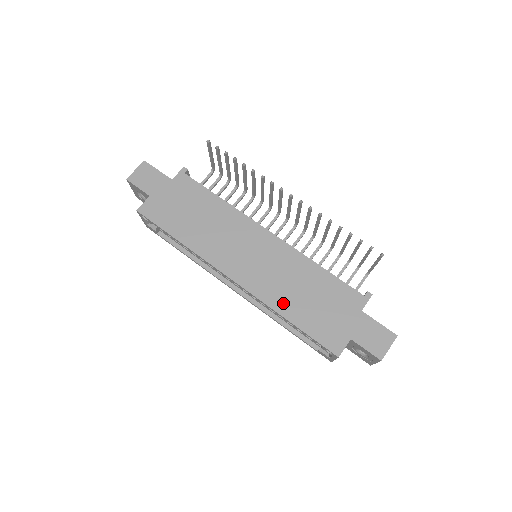
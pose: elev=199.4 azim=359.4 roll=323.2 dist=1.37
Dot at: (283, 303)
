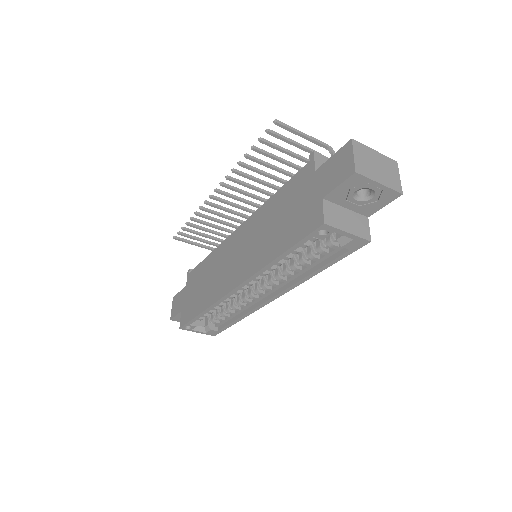
Dot at: (267, 253)
